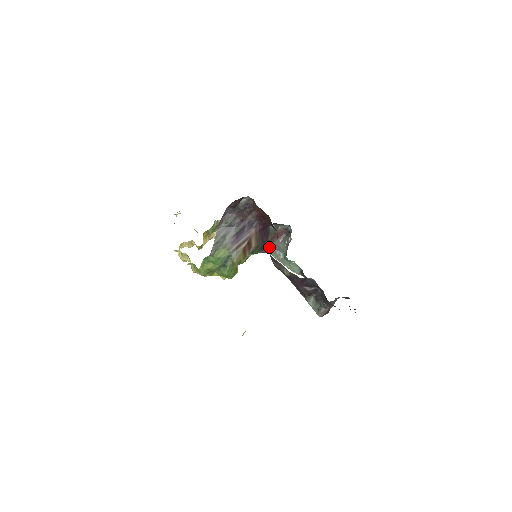
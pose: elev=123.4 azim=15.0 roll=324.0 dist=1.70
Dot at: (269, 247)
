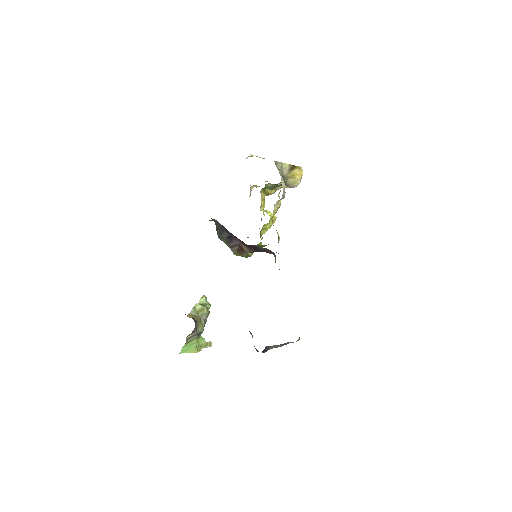
Dot at: (270, 253)
